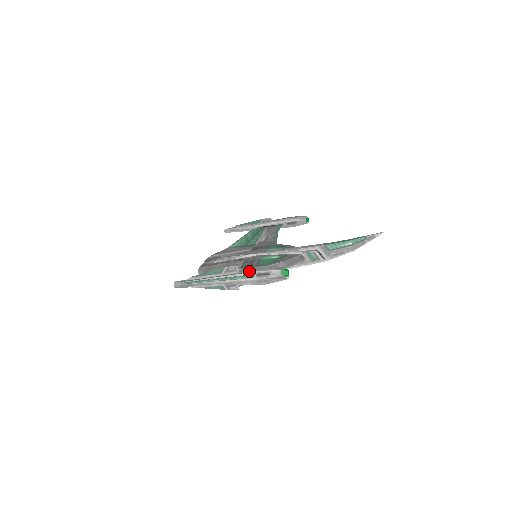
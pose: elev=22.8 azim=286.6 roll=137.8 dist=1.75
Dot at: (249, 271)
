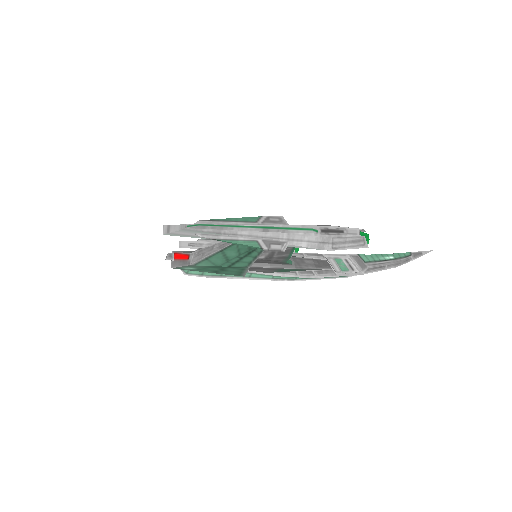
Dot at: (307, 225)
